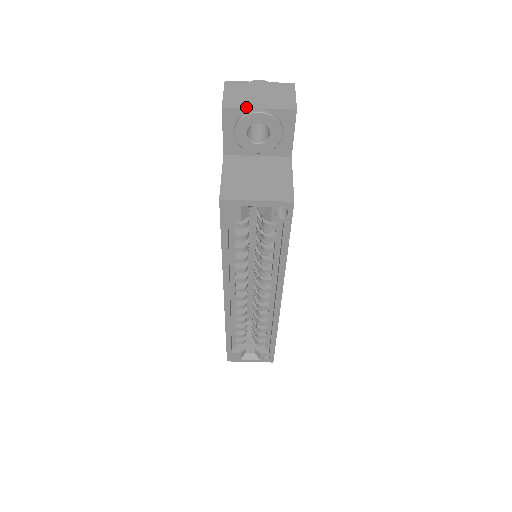
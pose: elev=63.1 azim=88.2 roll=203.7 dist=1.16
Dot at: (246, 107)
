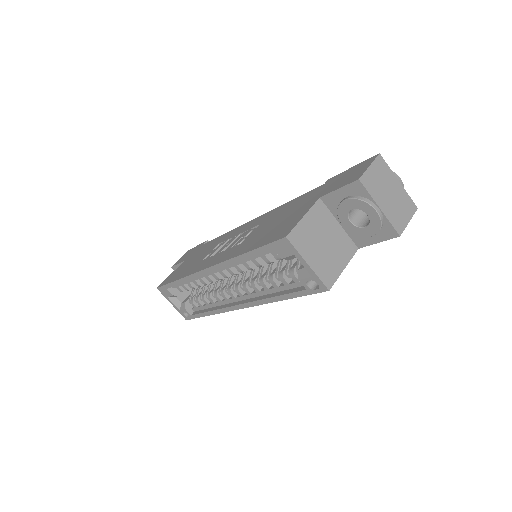
Dot at: (373, 197)
